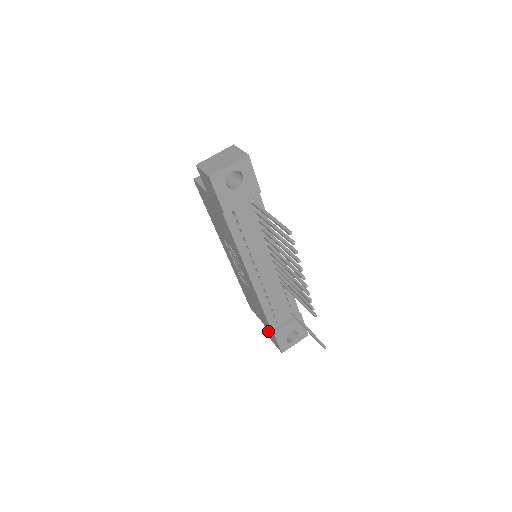
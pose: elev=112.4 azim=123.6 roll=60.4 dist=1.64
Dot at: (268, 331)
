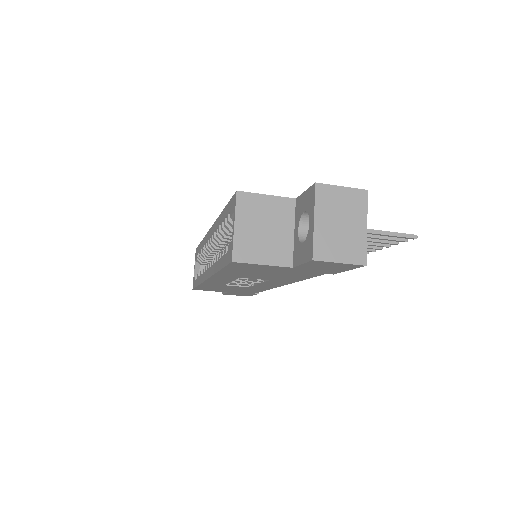
Dot at: occluded
